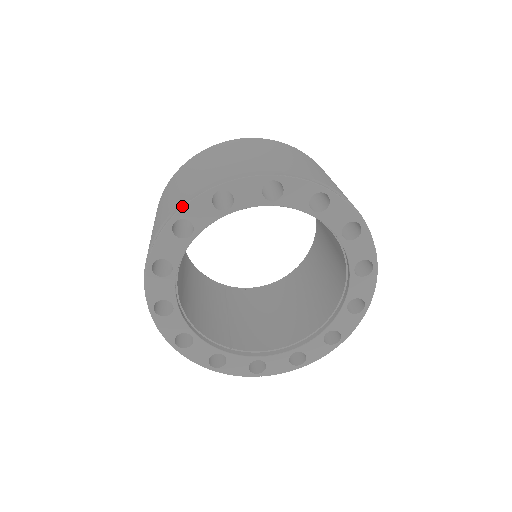
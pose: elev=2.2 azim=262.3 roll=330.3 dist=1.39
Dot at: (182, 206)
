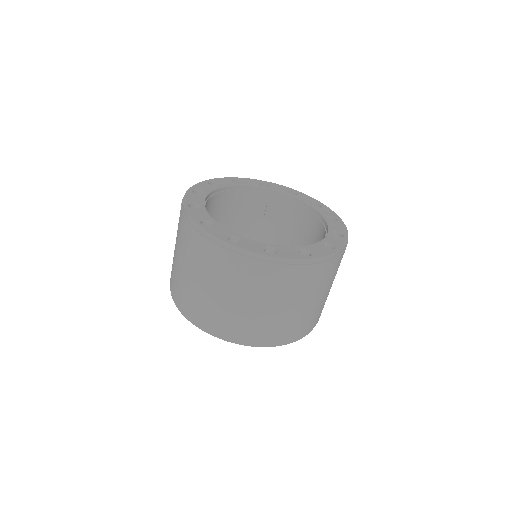
Dot at: (172, 298)
